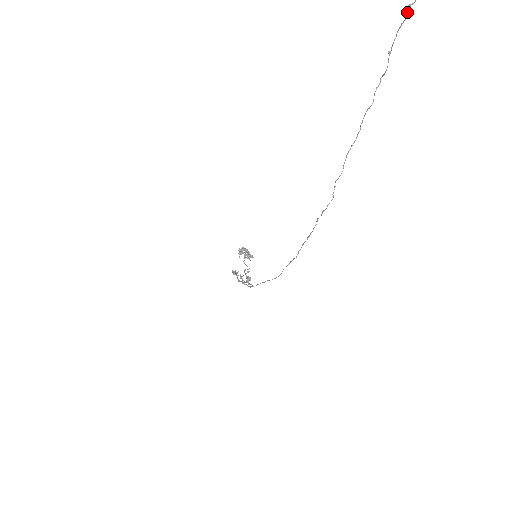
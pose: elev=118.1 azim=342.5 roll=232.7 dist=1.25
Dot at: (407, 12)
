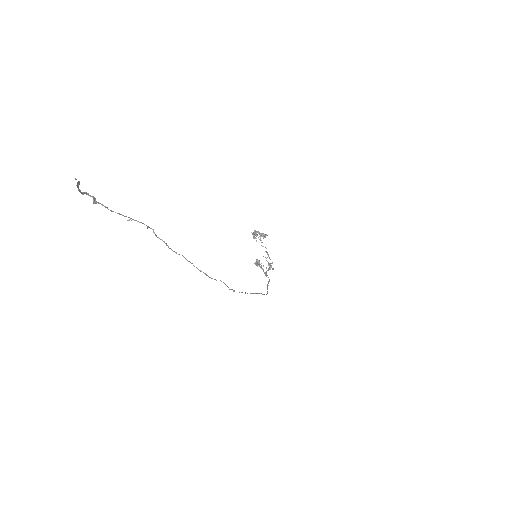
Dot at: (99, 203)
